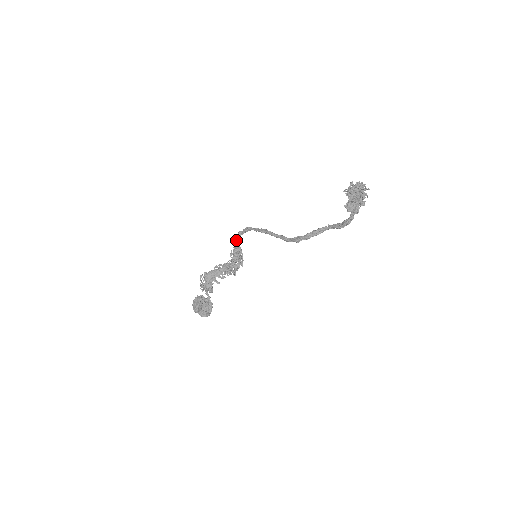
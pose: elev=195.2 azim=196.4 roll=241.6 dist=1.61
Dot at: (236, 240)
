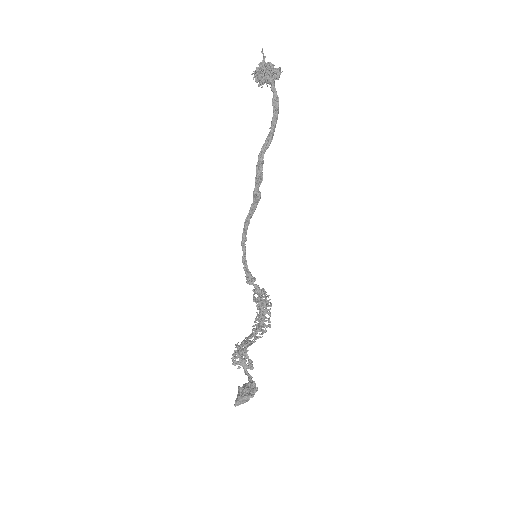
Dot at: (245, 270)
